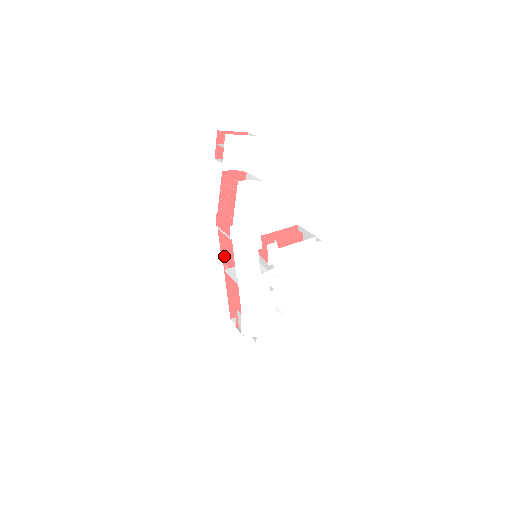
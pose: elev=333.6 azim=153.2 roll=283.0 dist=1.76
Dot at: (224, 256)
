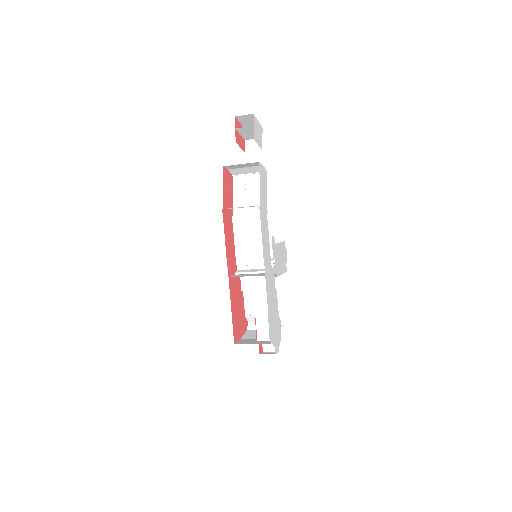
Dot at: (227, 260)
